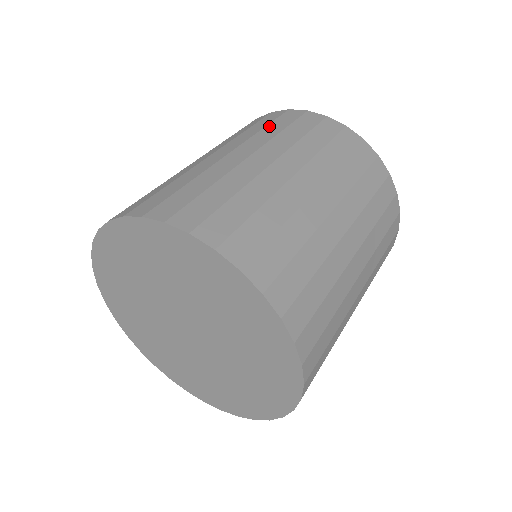
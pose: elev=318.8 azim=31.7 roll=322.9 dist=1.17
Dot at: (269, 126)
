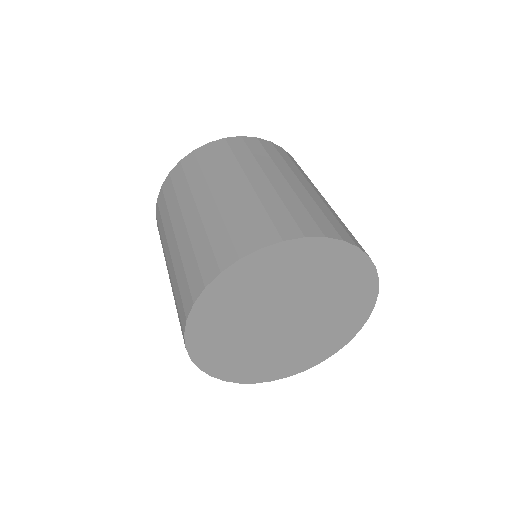
Dot at: (189, 177)
